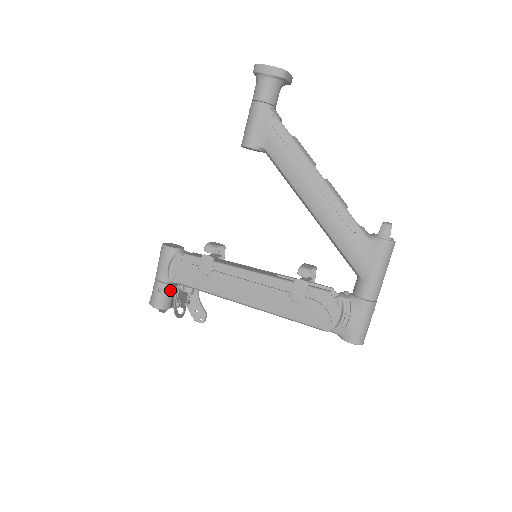
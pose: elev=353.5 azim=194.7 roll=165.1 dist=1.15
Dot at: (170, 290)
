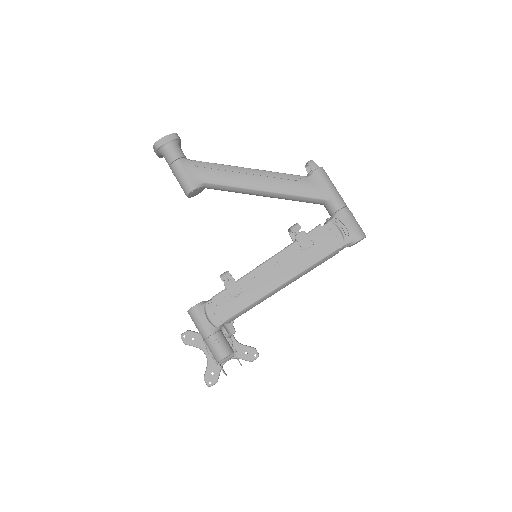
Dot at: (223, 336)
